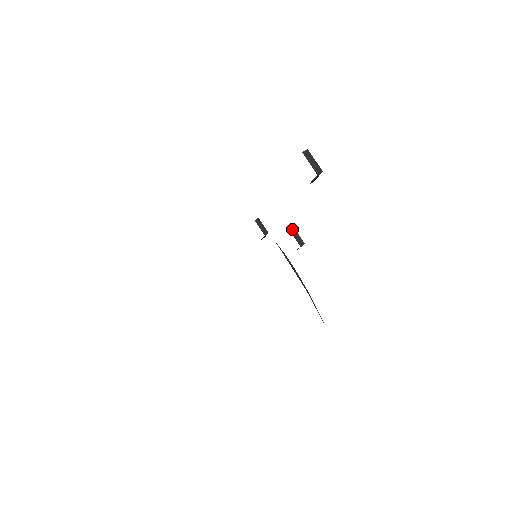
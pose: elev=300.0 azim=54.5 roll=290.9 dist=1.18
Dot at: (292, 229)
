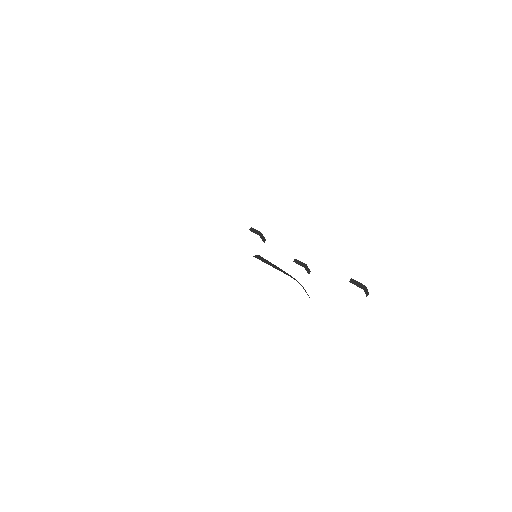
Dot at: (306, 267)
